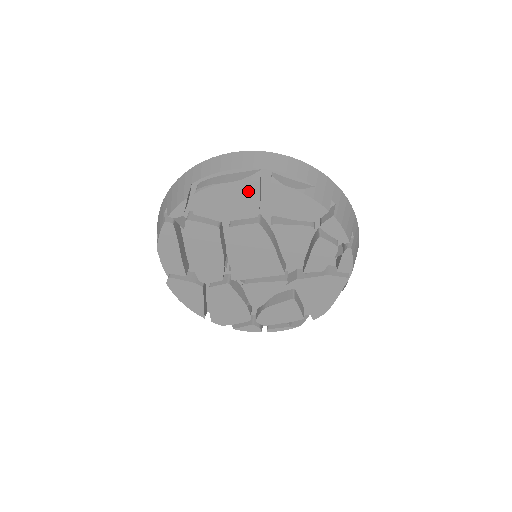
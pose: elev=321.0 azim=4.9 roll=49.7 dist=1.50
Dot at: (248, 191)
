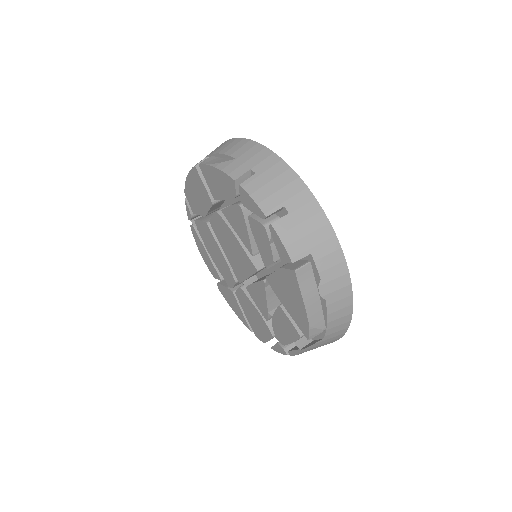
Dot at: (197, 179)
